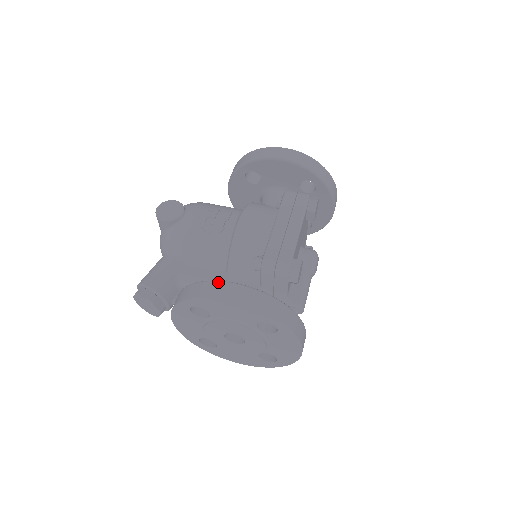
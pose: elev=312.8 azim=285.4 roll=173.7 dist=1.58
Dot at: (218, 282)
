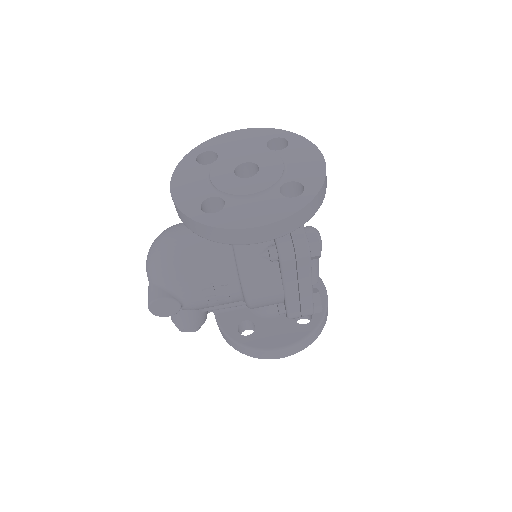
Dot at: (265, 352)
